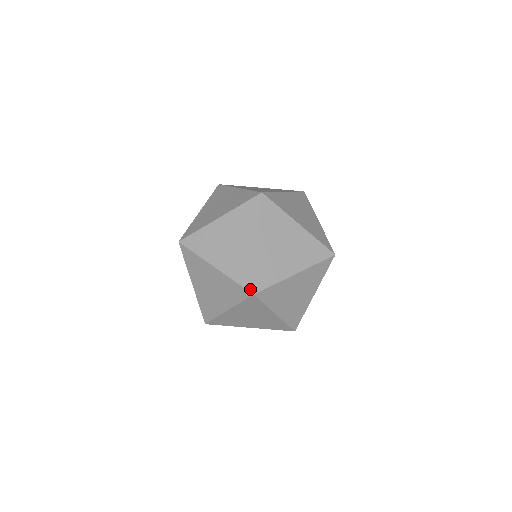
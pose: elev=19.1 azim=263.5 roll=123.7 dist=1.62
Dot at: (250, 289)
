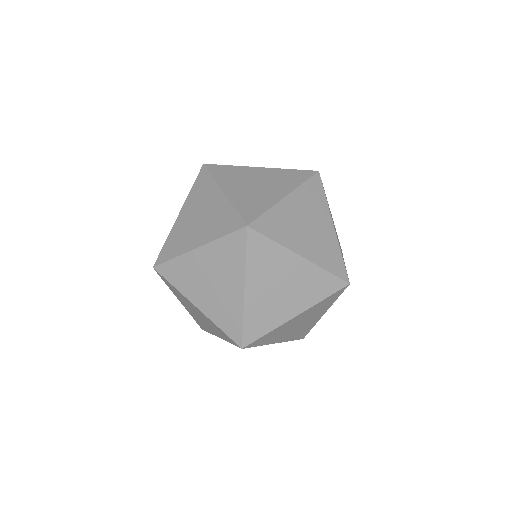
Dot at: (238, 342)
